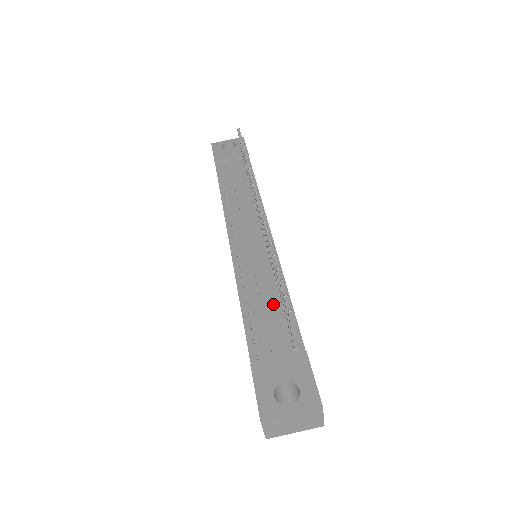
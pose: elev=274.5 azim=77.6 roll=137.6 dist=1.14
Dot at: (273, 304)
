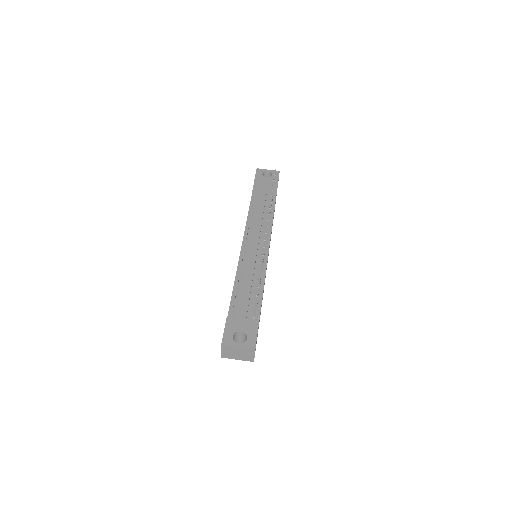
Dot at: (253, 289)
